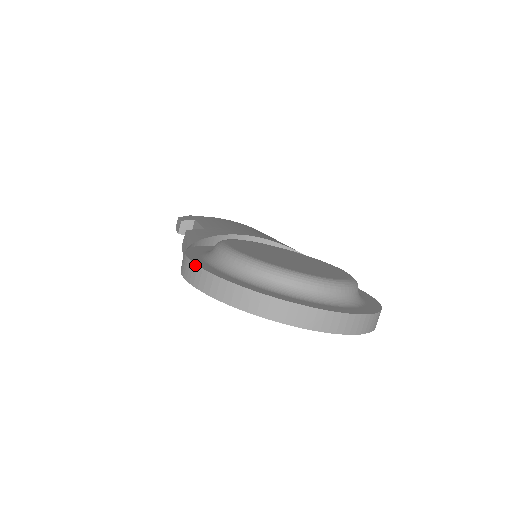
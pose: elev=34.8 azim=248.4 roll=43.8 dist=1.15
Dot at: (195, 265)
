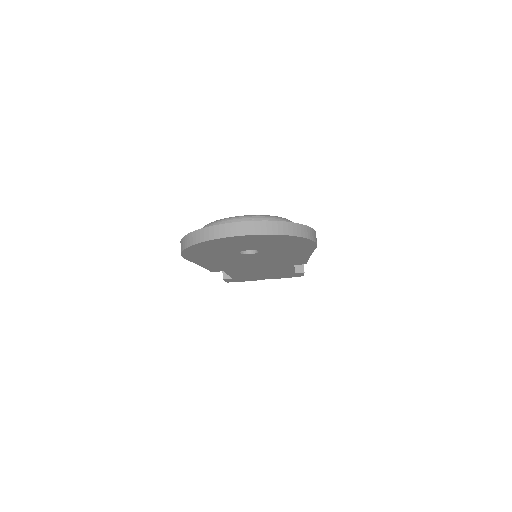
Dot at: (180, 241)
